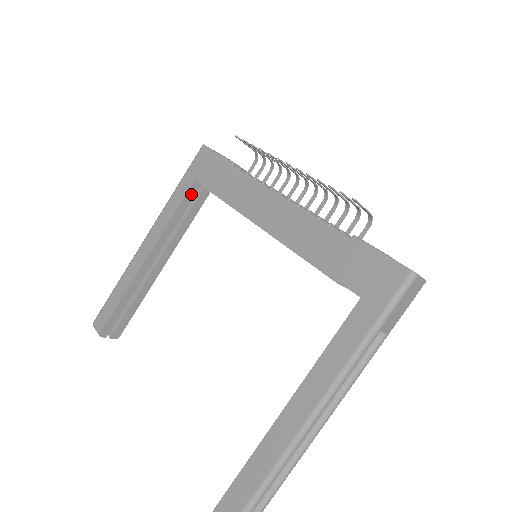
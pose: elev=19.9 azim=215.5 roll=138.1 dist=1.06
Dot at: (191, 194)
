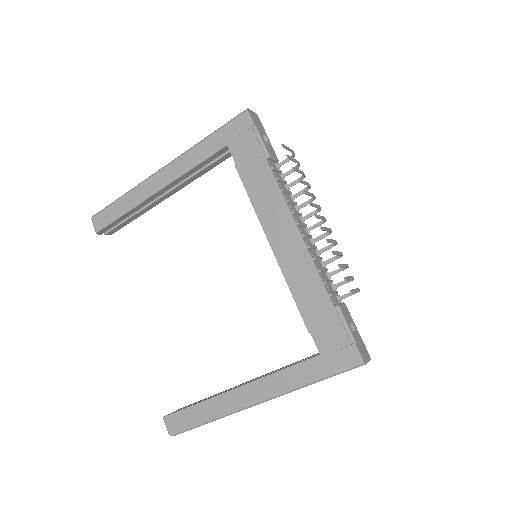
Dot at: (218, 154)
